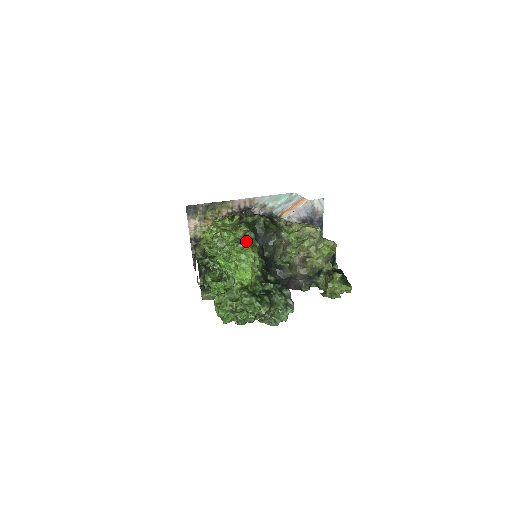
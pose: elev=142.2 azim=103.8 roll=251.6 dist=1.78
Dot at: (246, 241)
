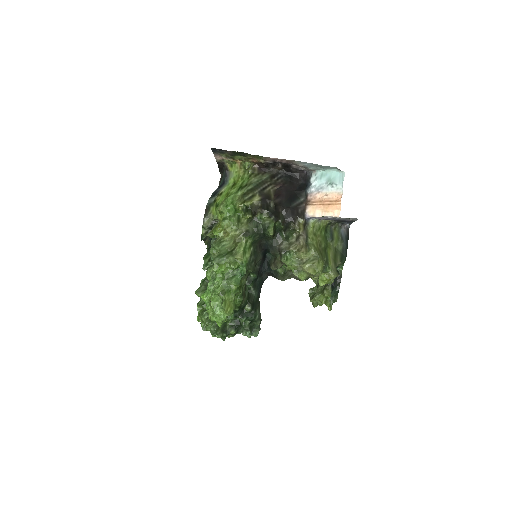
Dot at: (232, 284)
